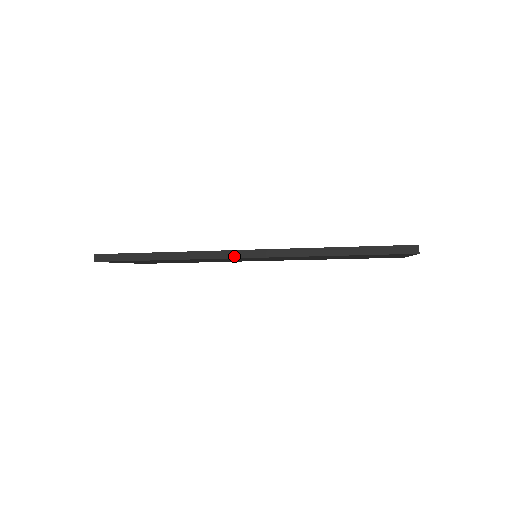
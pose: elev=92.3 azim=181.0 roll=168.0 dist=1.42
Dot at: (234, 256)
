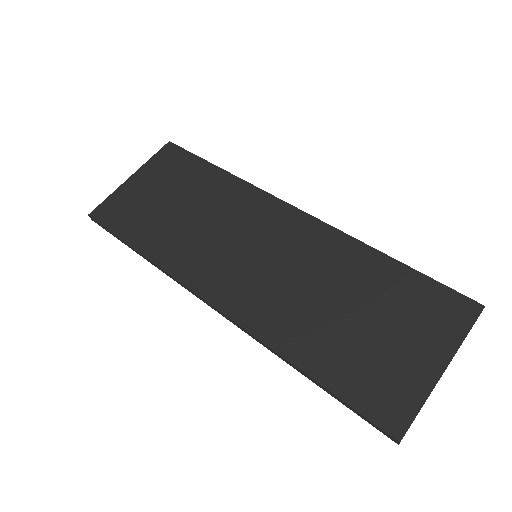
Dot at: (203, 301)
